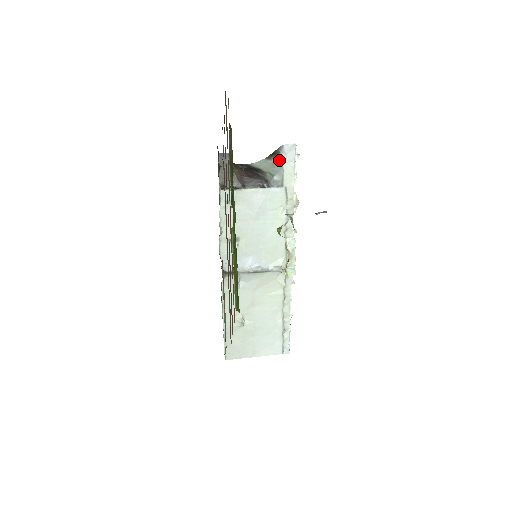
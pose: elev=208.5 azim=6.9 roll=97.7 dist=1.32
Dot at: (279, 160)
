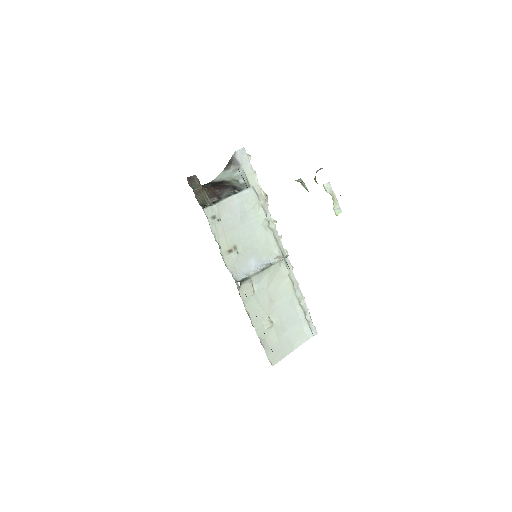
Dot at: (237, 166)
